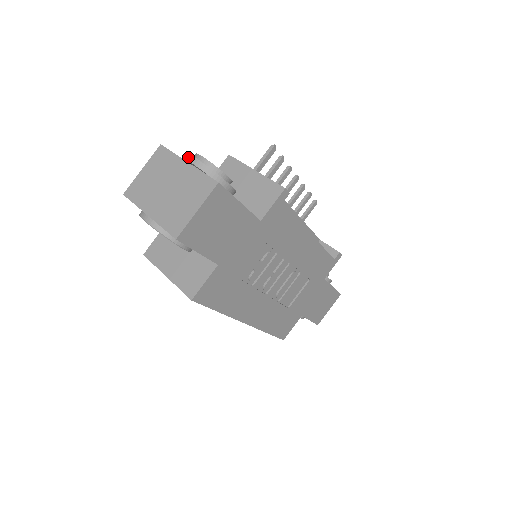
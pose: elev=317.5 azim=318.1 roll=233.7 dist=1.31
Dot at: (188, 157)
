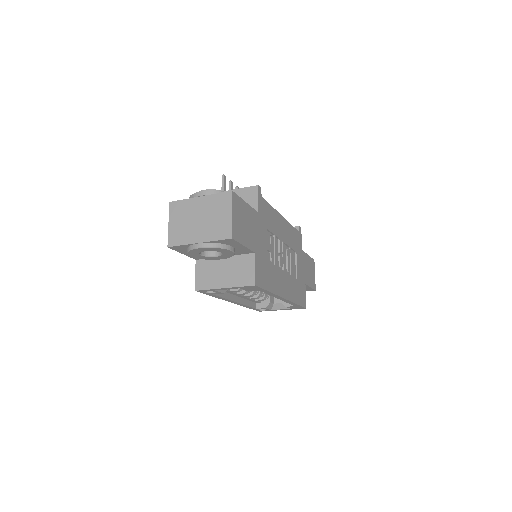
Dot at: (197, 194)
